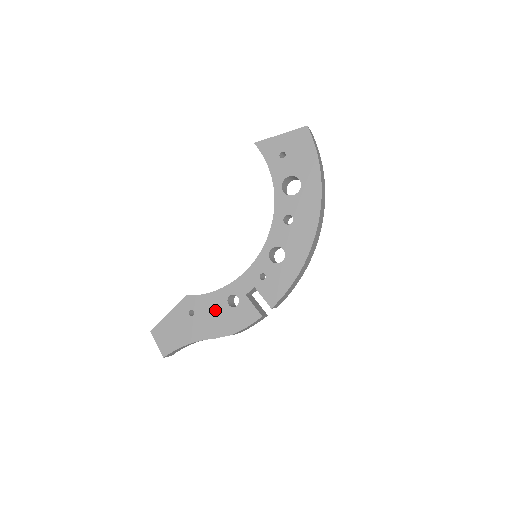
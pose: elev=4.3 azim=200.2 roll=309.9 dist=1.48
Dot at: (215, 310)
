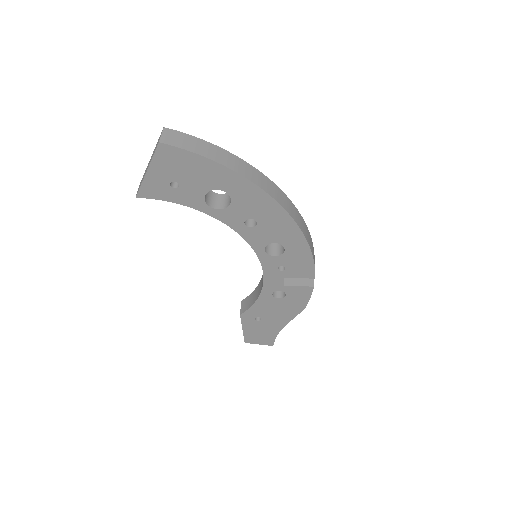
Dot at: (273, 307)
